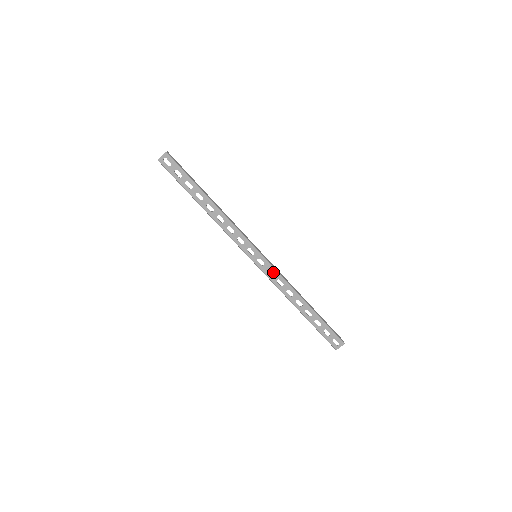
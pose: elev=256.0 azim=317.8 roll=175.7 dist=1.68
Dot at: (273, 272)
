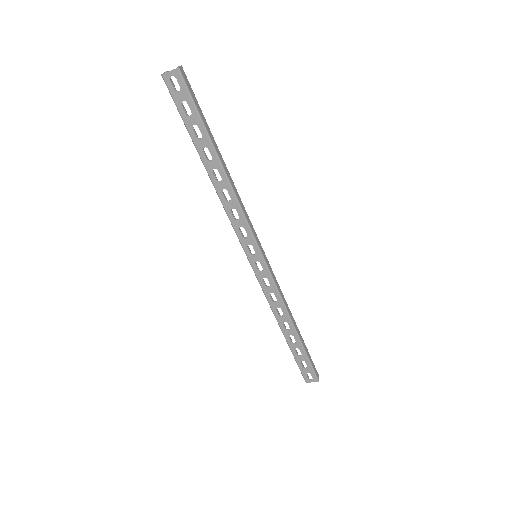
Dot at: (270, 283)
